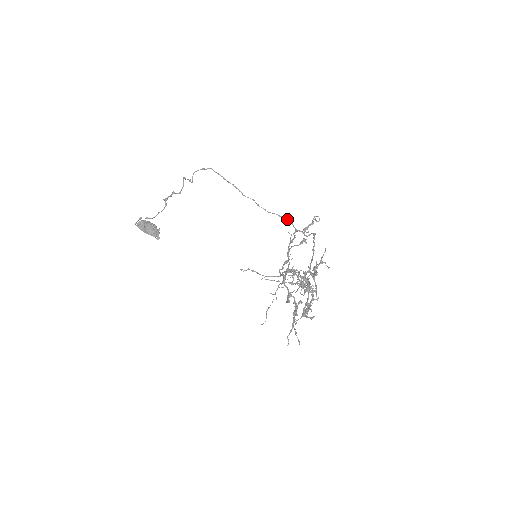
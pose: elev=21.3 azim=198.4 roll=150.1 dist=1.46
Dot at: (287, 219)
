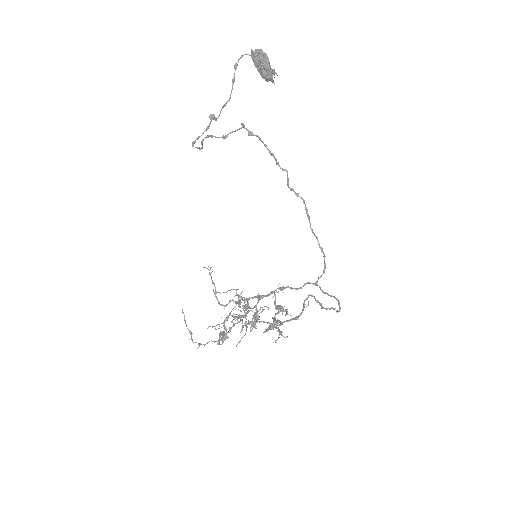
Dot at: (324, 264)
